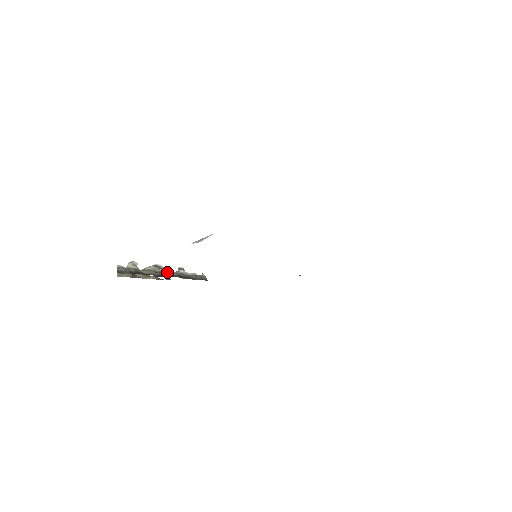
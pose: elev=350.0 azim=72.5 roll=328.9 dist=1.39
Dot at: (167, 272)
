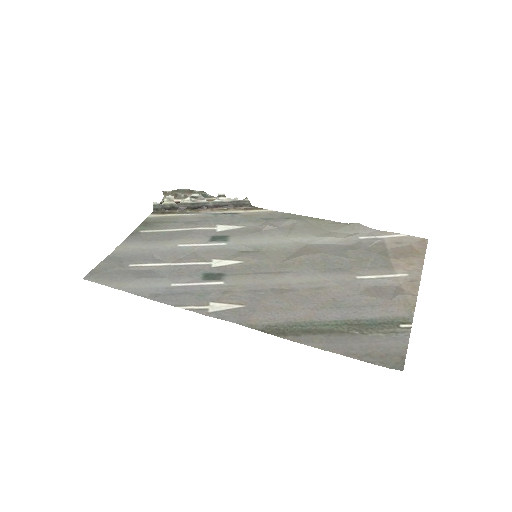
Dot at: (204, 203)
